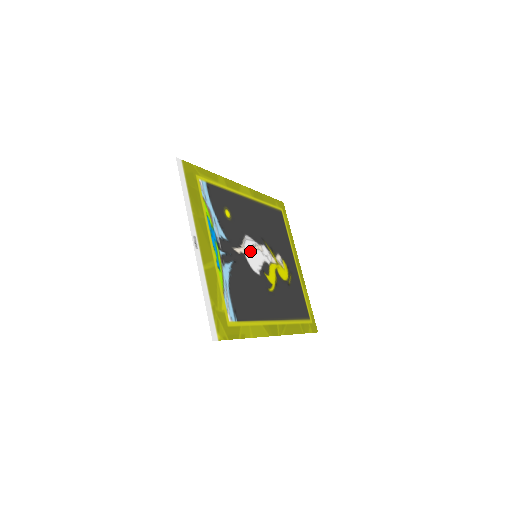
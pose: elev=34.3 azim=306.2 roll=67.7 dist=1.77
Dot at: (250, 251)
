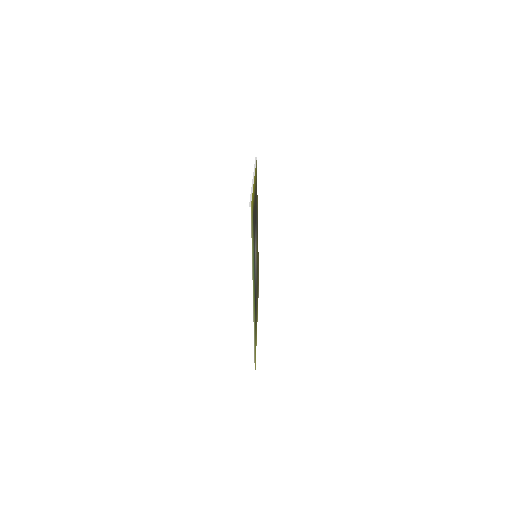
Dot at: occluded
